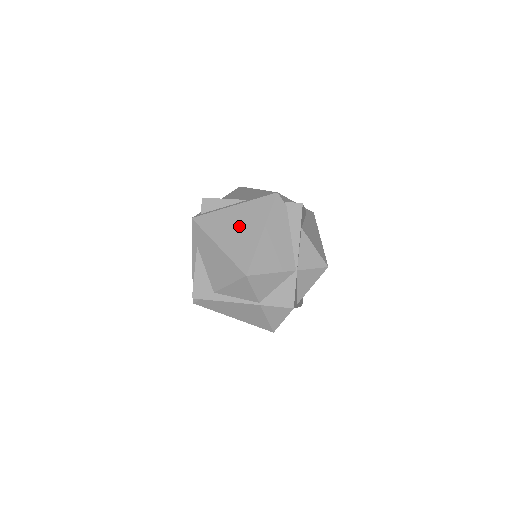
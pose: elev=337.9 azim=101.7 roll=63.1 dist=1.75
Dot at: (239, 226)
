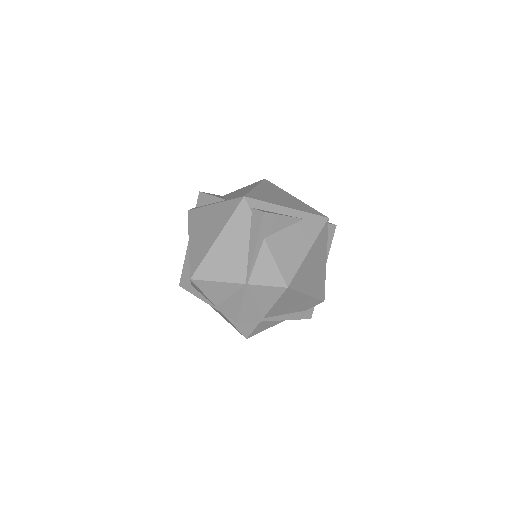
Dot at: (207, 227)
